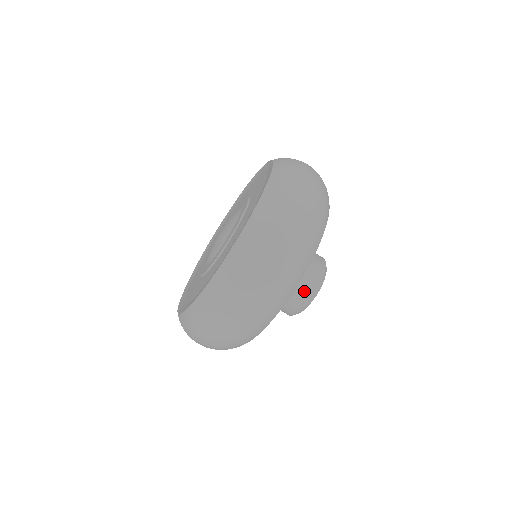
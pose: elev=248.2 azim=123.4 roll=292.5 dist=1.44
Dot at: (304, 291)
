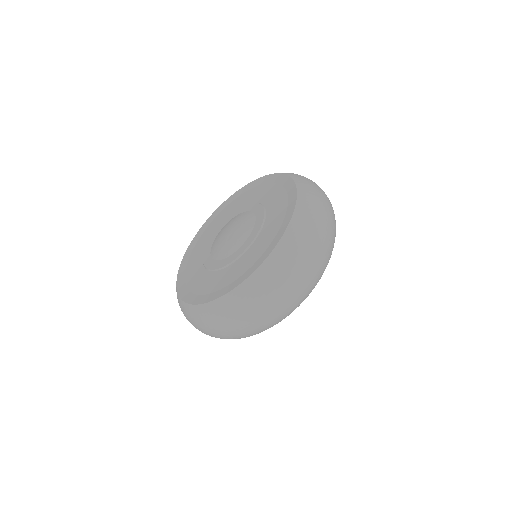
Dot at: occluded
